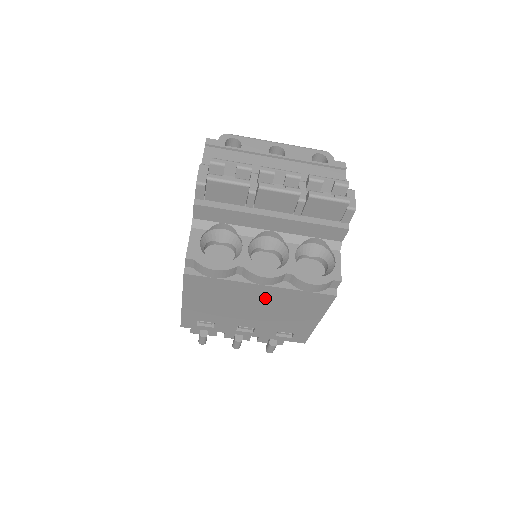
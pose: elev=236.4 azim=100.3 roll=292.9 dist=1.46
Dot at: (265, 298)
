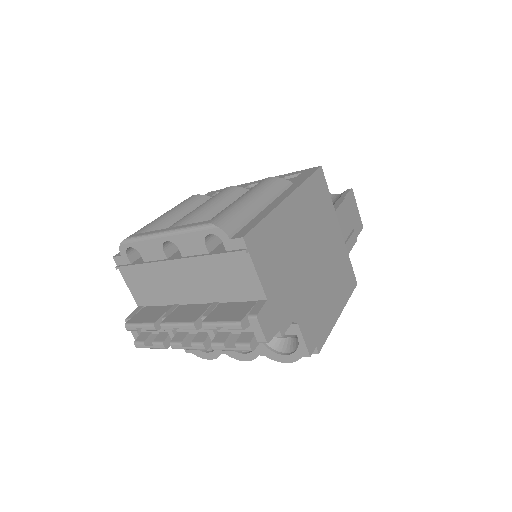
Dot at: occluded
